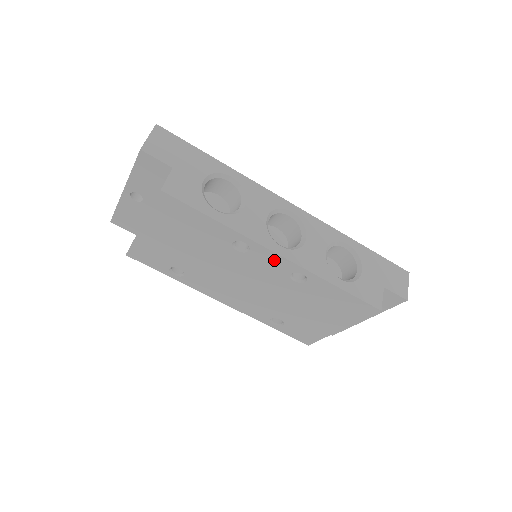
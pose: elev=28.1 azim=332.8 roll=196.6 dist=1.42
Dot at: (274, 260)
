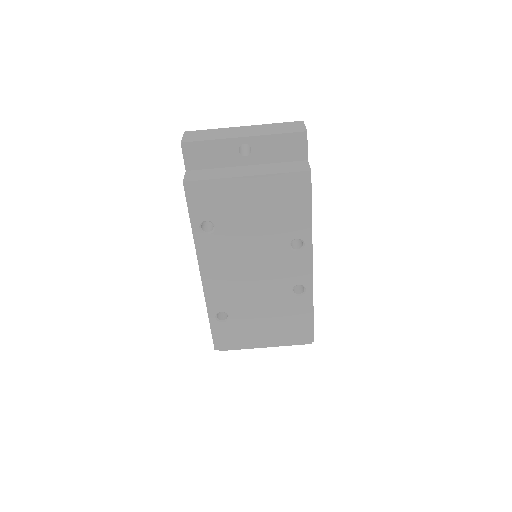
Dot at: (303, 268)
